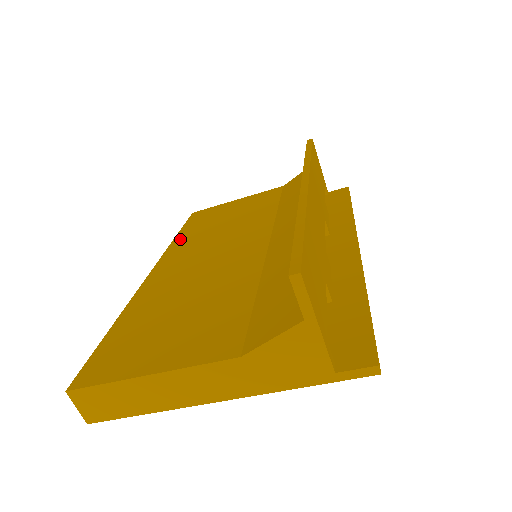
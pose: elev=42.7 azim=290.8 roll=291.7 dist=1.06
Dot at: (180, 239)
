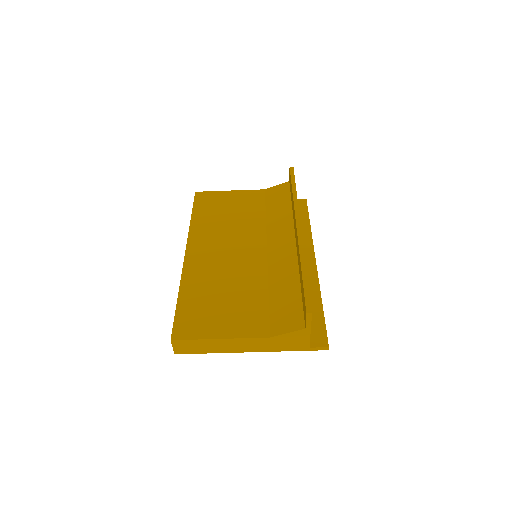
Dot at: (196, 223)
